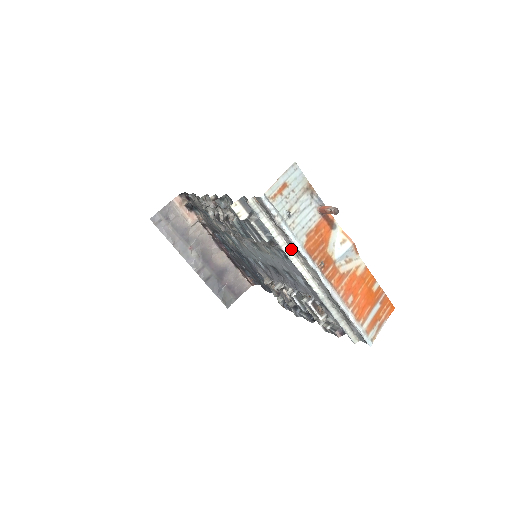
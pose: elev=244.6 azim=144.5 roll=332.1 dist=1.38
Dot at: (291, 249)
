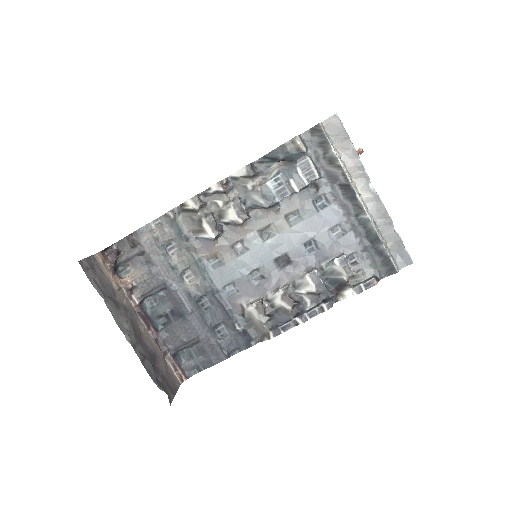
Dot at: (347, 172)
